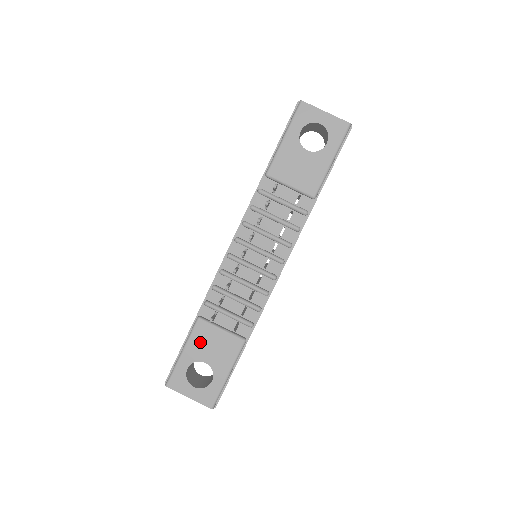
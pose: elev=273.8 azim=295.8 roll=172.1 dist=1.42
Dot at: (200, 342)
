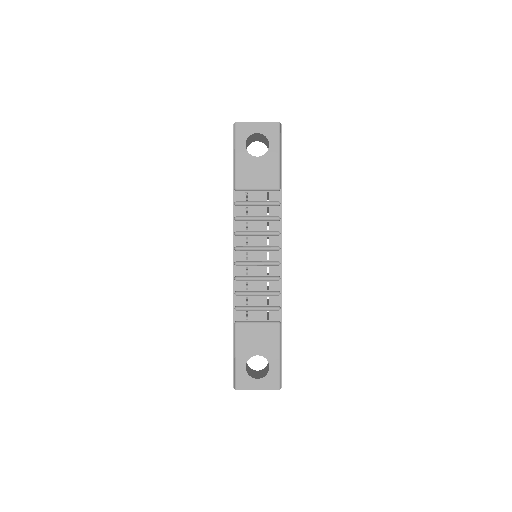
Dot at: (246, 341)
